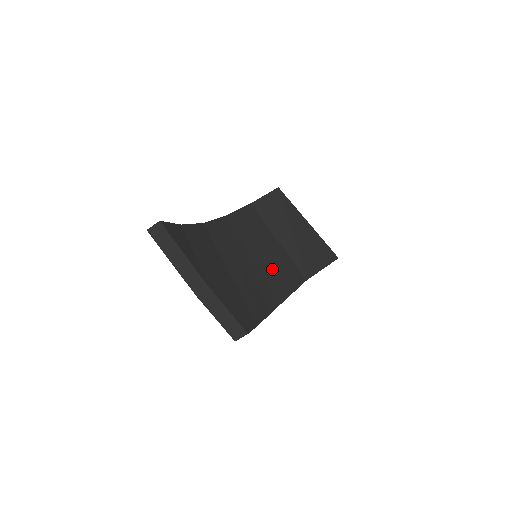
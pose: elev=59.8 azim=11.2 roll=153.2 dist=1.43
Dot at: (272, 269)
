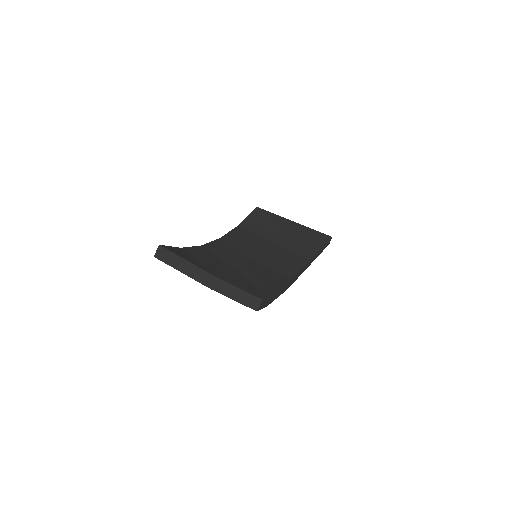
Dot at: (274, 260)
